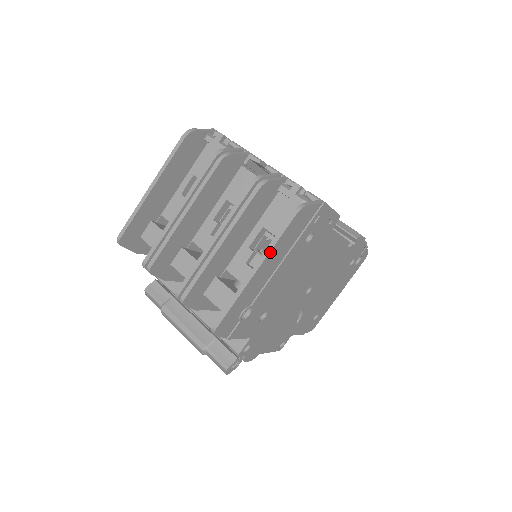
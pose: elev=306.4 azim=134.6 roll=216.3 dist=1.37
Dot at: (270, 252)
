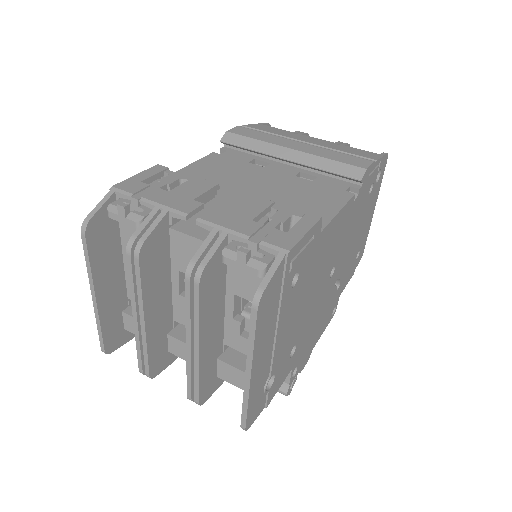
Dot at: (253, 352)
